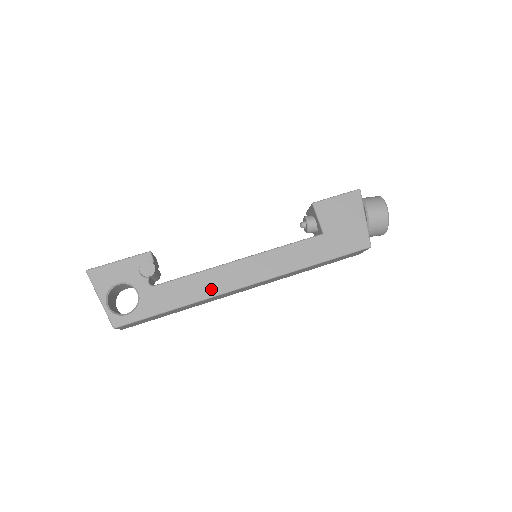
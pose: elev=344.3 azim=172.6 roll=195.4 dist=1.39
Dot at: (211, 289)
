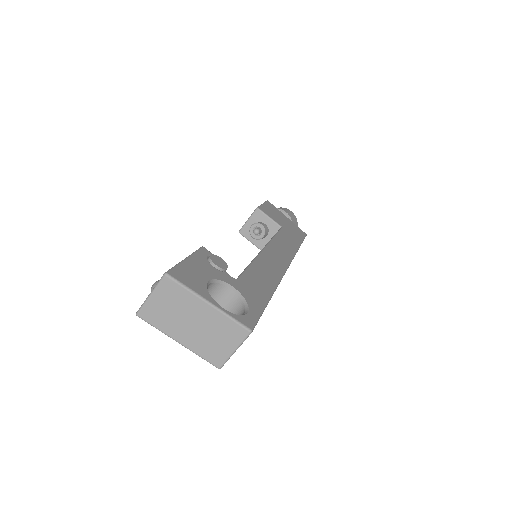
Dot at: (274, 274)
